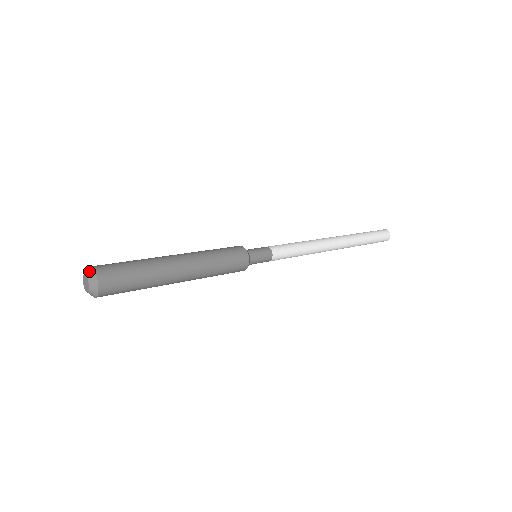
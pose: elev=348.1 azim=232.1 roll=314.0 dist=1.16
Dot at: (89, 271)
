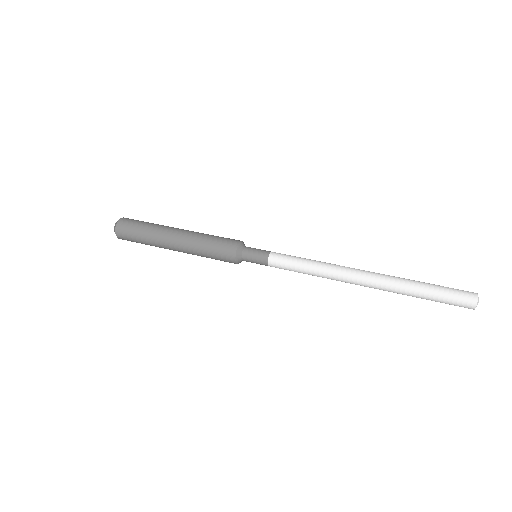
Dot at: (115, 226)
